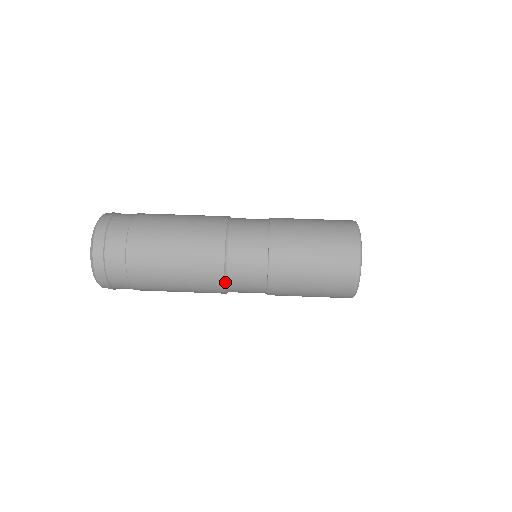
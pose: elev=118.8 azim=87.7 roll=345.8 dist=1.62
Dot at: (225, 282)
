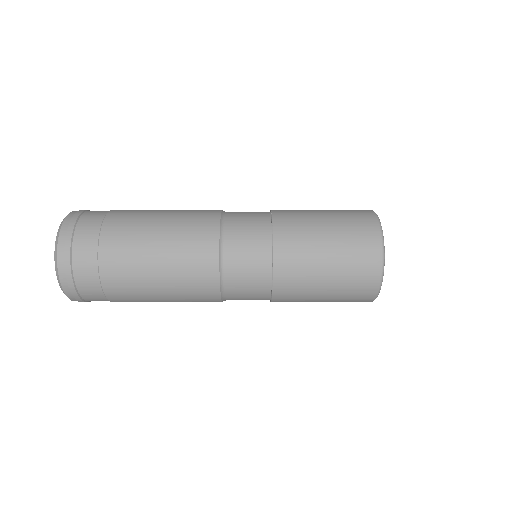
Dot at: (220, 230)
